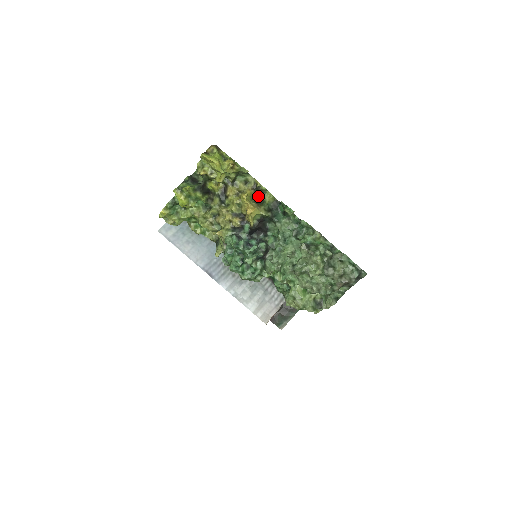
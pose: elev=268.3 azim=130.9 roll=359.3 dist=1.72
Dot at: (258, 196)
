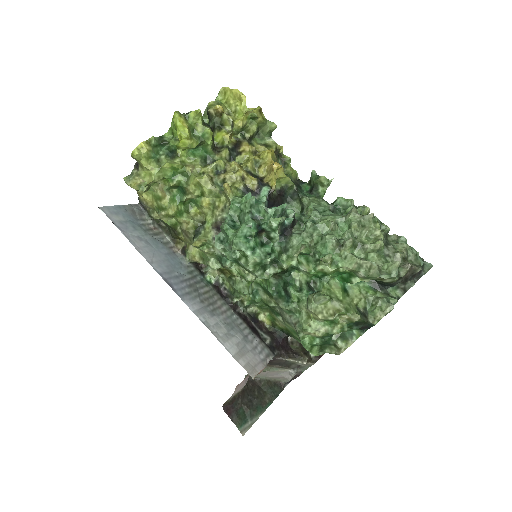
Dot at: occluded
